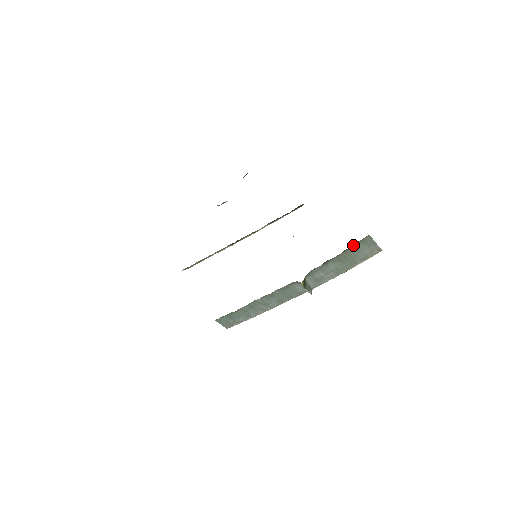
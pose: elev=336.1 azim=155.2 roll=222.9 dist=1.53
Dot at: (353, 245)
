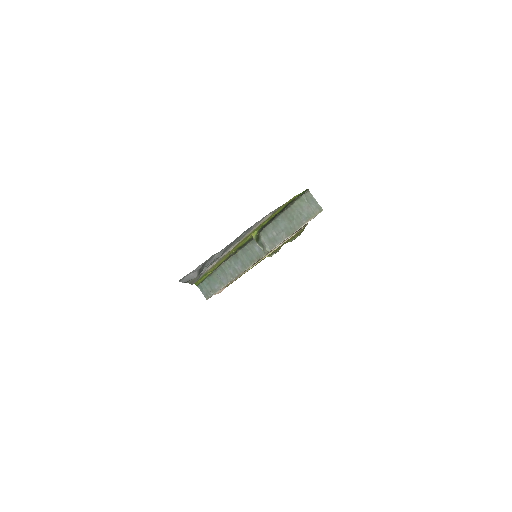
Dot at: (296, 201)
